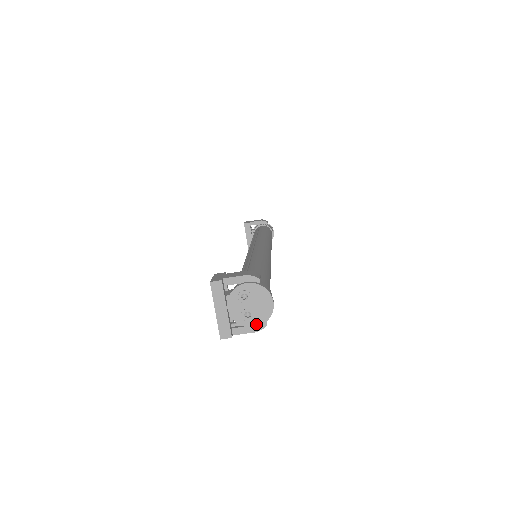
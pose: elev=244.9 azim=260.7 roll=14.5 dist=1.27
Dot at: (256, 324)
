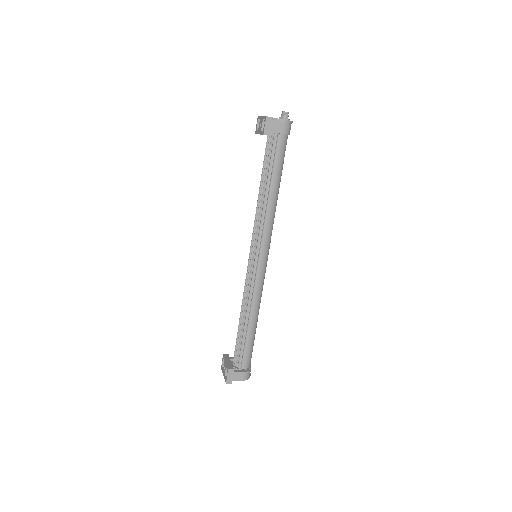
Dot at: occluded
